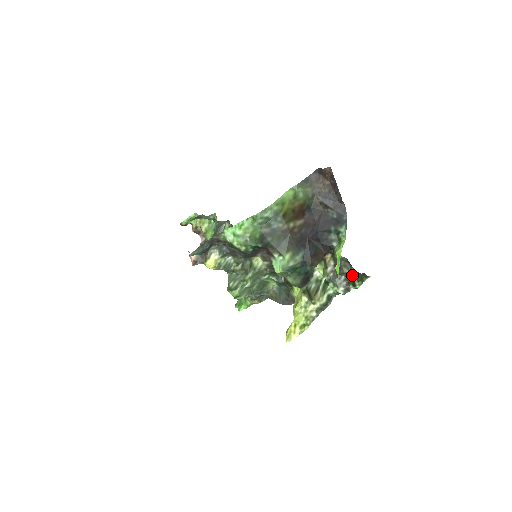
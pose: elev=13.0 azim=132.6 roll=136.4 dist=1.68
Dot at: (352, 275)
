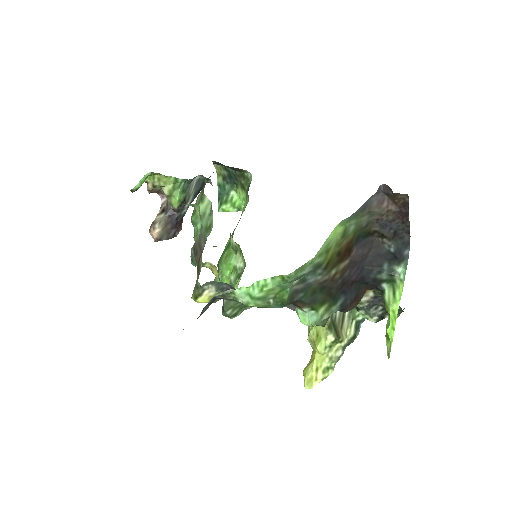
Dot at: occluded
